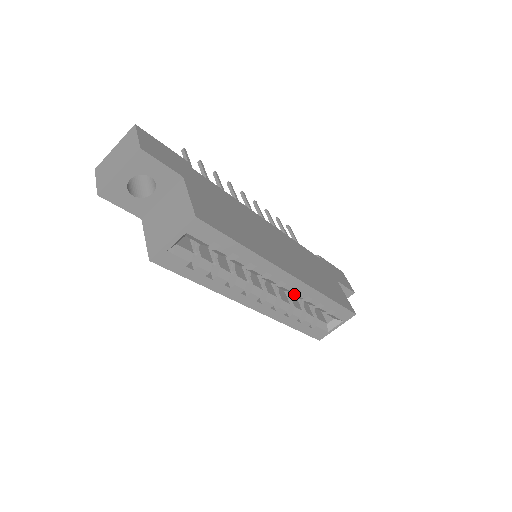
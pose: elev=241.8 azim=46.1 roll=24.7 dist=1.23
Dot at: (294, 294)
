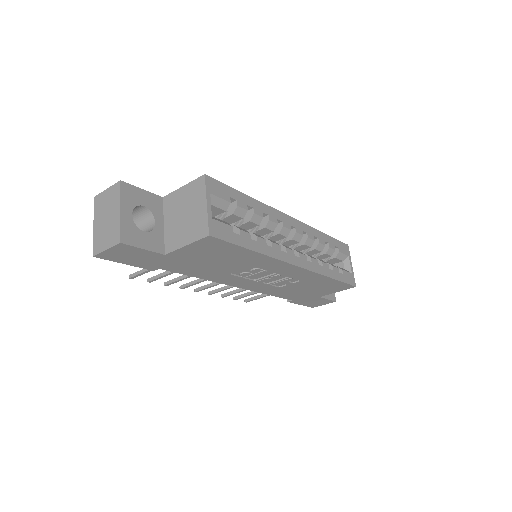
Dot at: (306, 240)
